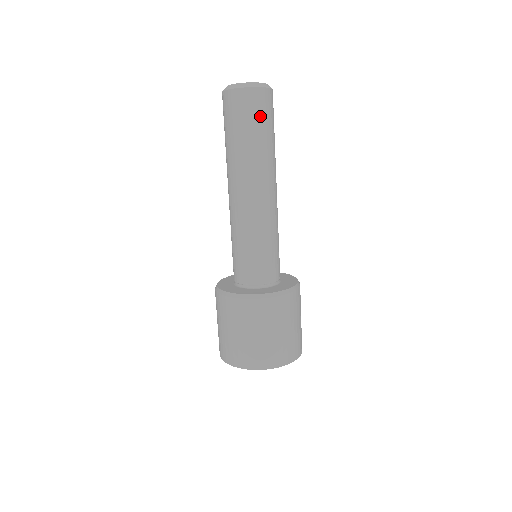
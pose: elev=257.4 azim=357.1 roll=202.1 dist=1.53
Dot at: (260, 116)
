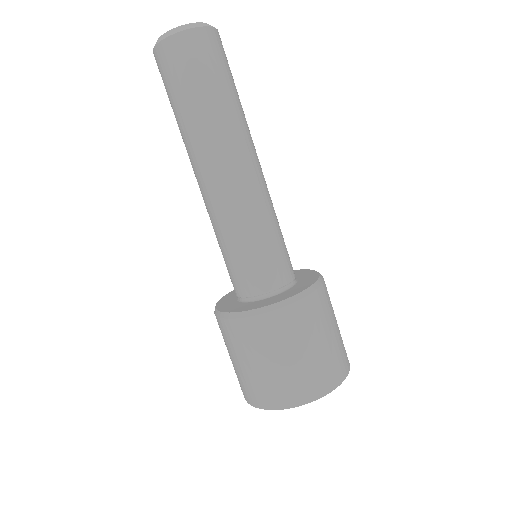
Dot at: (176, 78)
